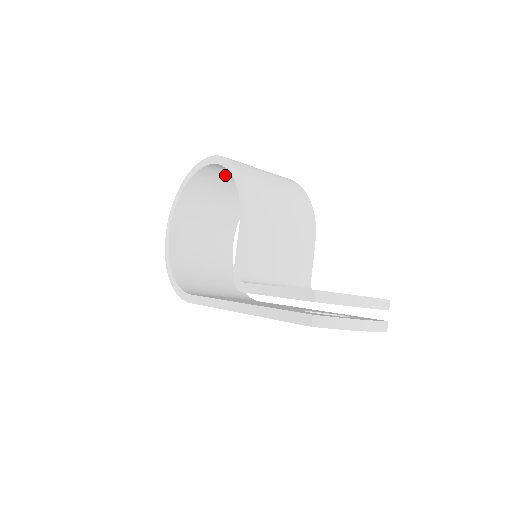
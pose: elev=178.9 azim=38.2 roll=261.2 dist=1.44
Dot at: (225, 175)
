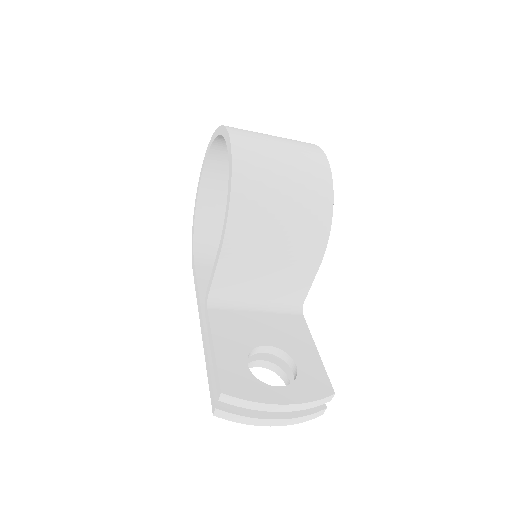
Dot at: occluded
